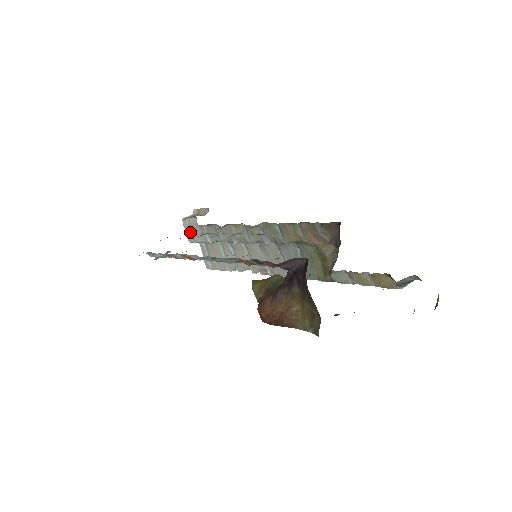
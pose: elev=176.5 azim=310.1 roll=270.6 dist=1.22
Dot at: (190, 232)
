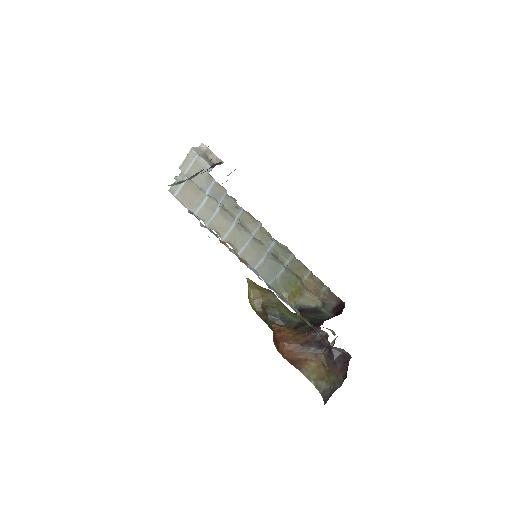
Dot at: occluded
